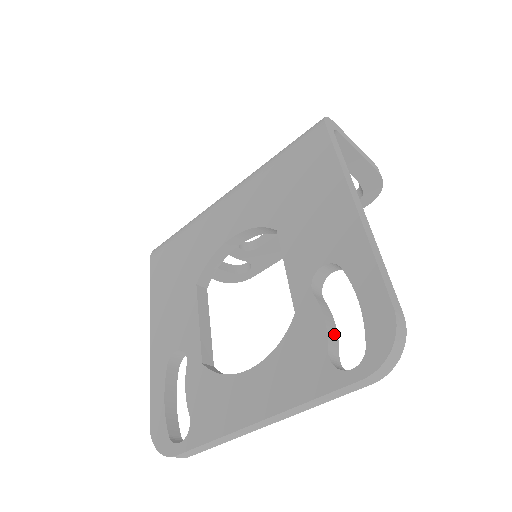
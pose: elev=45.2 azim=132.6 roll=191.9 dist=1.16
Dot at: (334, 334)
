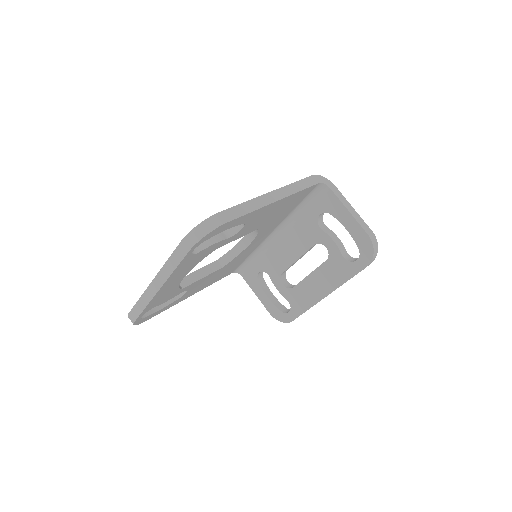
Dot at: (207, 243)
